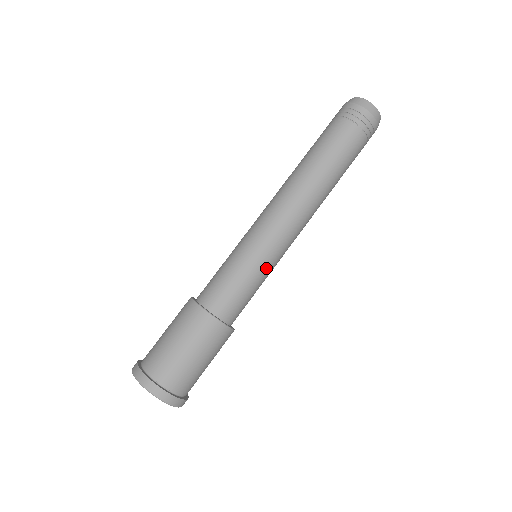
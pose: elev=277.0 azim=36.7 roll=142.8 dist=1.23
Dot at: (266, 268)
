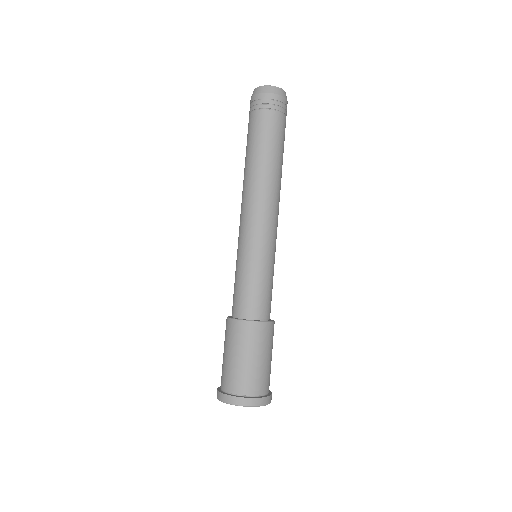
Dot at: (268, 261)
